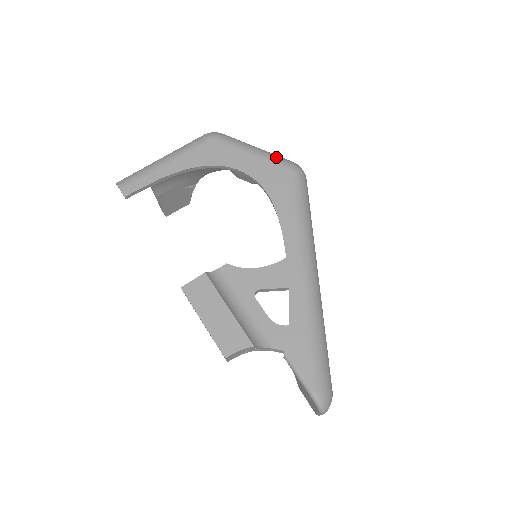
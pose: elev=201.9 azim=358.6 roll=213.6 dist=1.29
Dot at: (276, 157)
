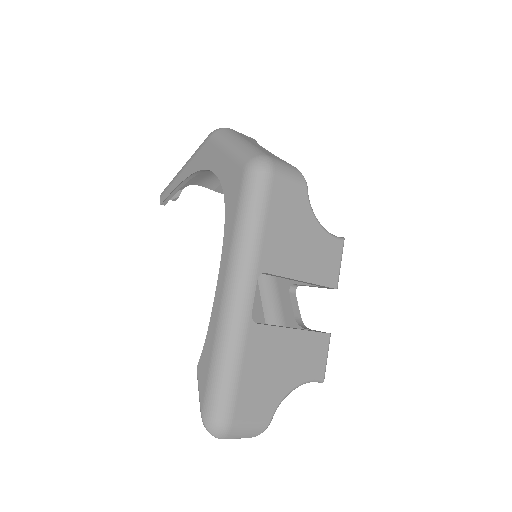
Dot at: (242, 153)
